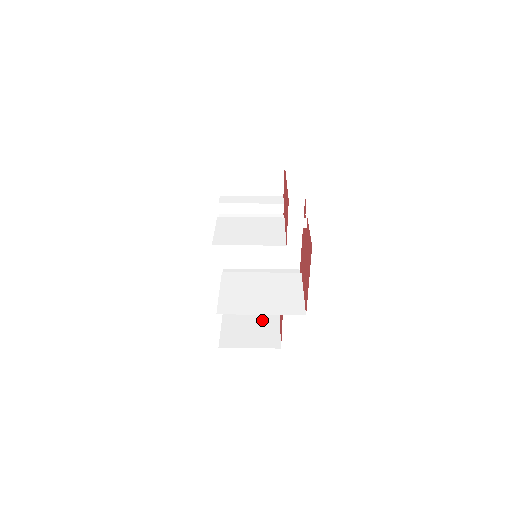
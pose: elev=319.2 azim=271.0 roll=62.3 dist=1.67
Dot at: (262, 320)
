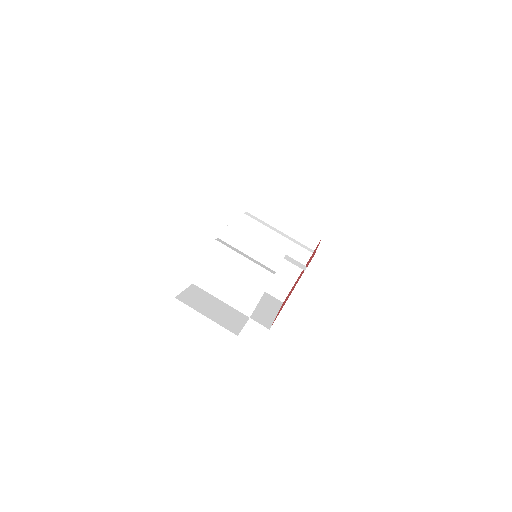
Dot at: occluded
